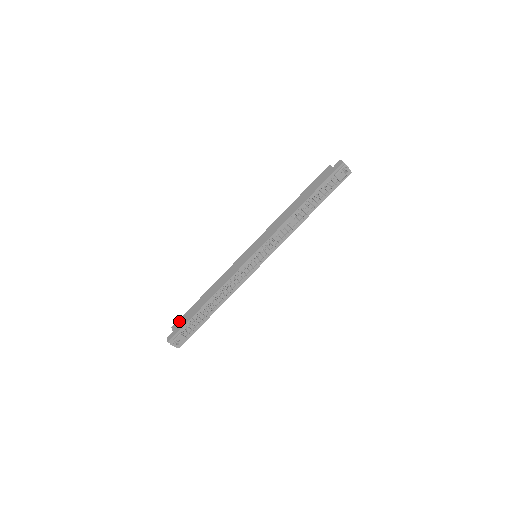
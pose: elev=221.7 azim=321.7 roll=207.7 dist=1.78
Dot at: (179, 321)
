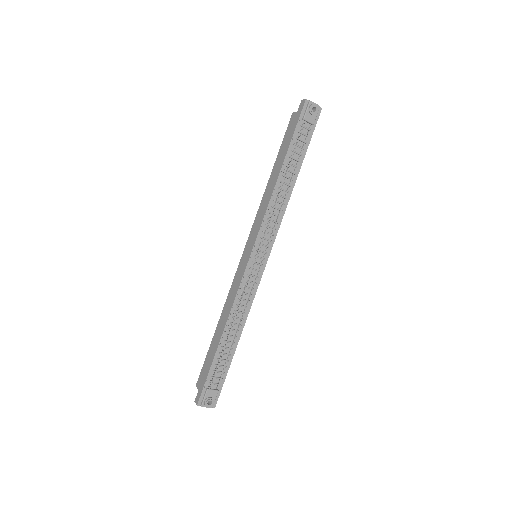
Dot at: (201, 374)
